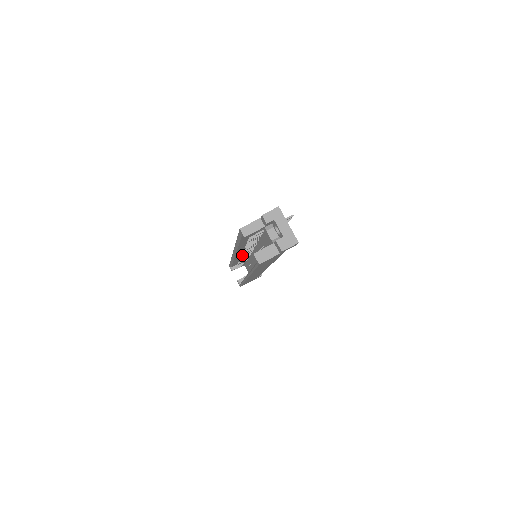
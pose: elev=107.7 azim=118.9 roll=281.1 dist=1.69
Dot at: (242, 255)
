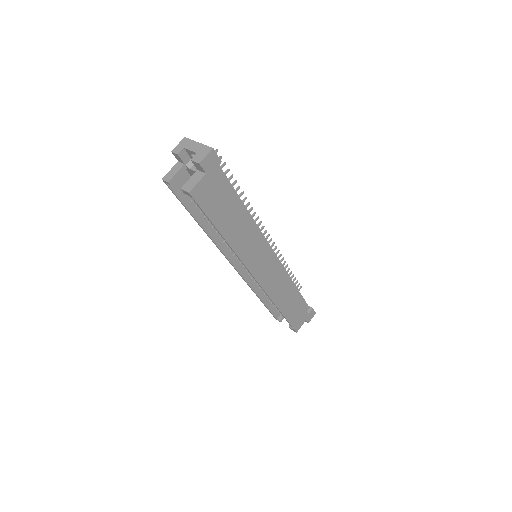
Dot at: (237, 258)
